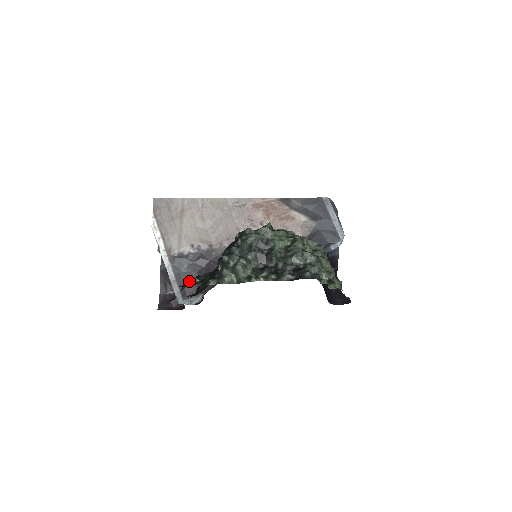
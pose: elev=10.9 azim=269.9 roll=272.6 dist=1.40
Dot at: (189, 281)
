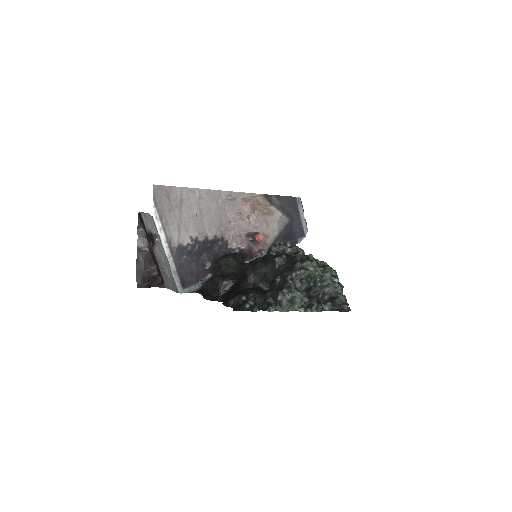
Dot at: (248, 305)
